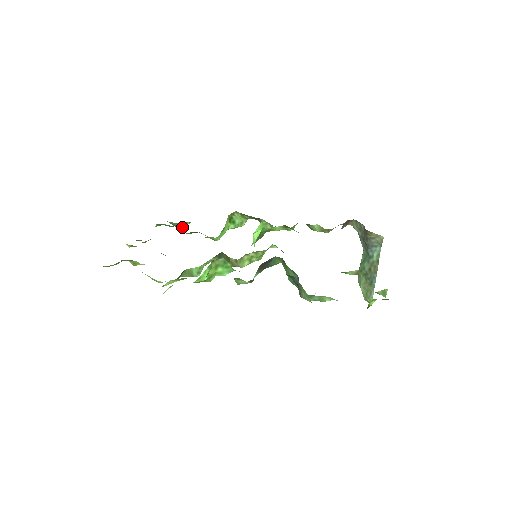
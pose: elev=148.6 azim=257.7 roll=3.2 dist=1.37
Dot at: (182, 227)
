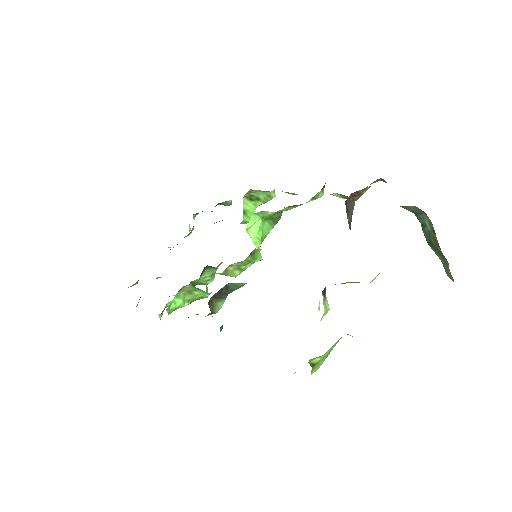
Dot at: (227, 205)
